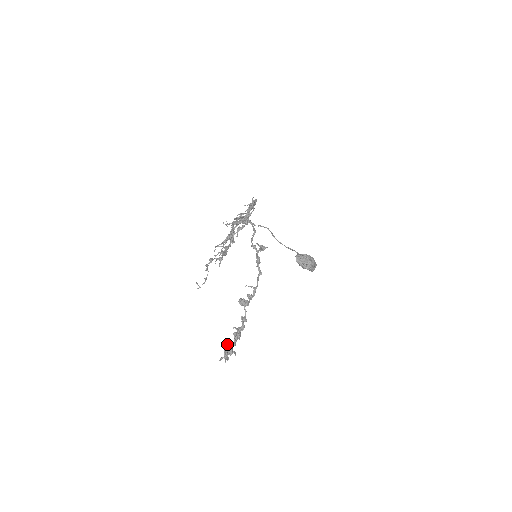
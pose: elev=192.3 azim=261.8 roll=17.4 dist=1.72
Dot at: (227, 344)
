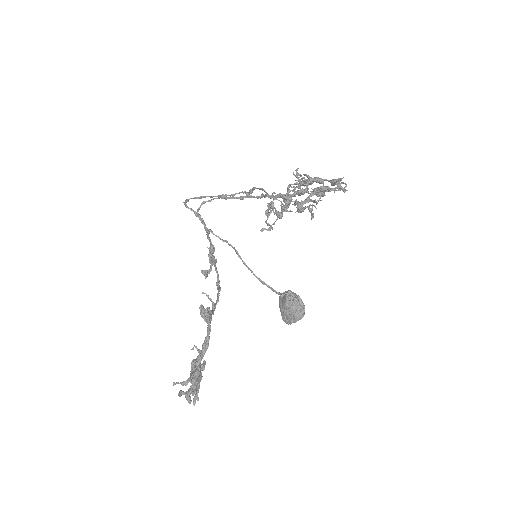
Dot at: occluded
